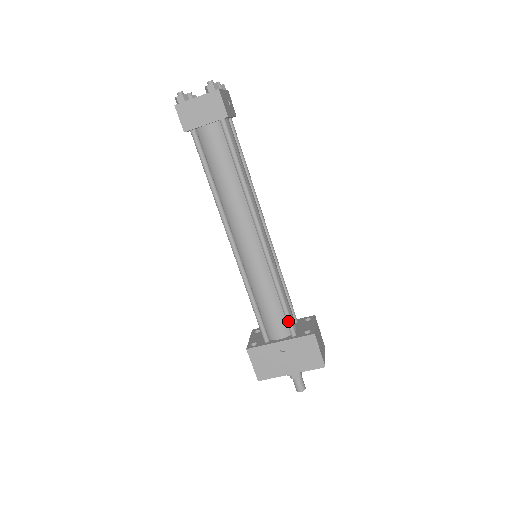
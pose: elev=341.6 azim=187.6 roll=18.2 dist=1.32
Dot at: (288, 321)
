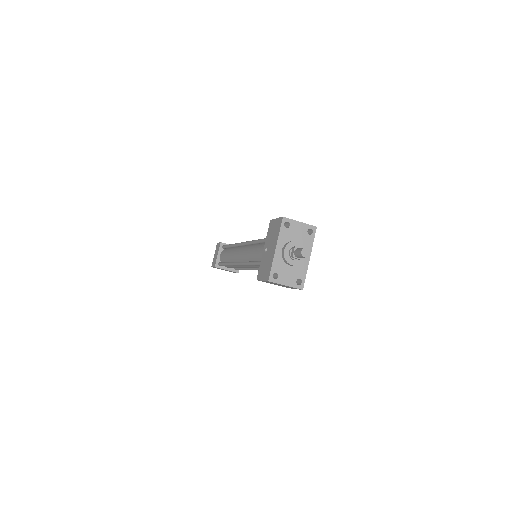
Dot at: (264, 240)
